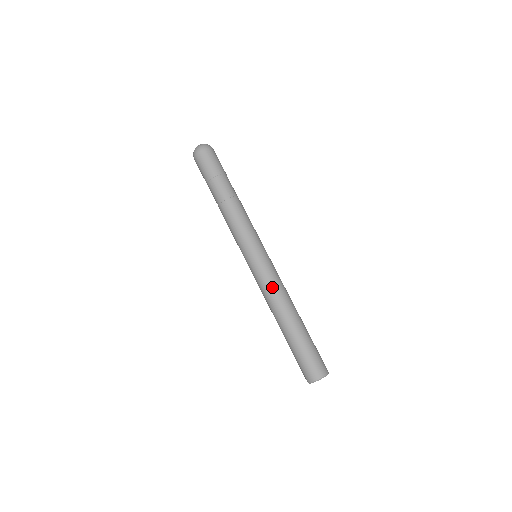
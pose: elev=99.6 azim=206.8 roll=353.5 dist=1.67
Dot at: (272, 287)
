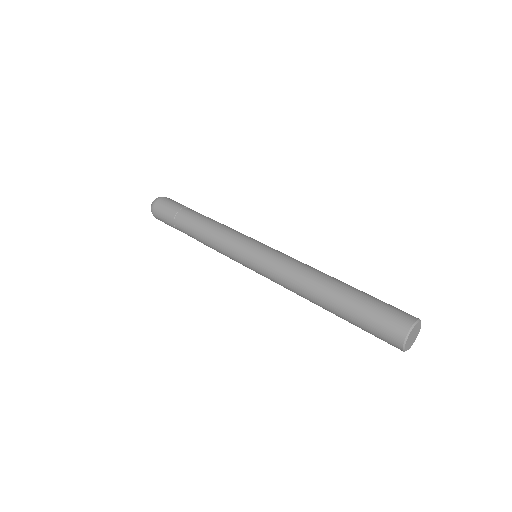
Dot at: (286, 268)
